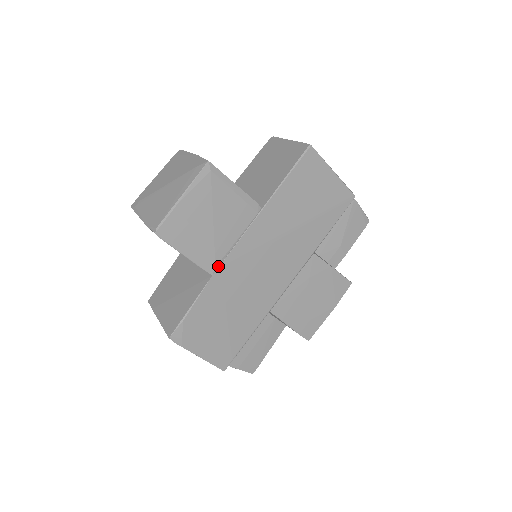
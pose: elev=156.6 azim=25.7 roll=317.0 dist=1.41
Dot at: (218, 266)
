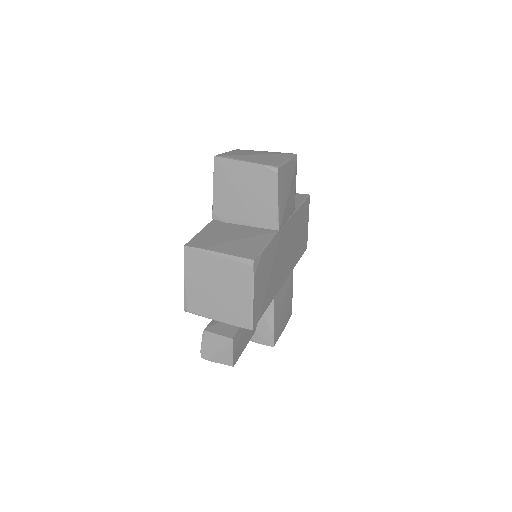
Dot at: (281, 227)
